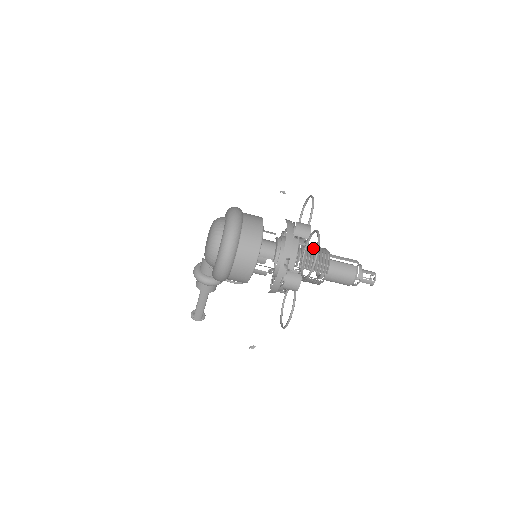
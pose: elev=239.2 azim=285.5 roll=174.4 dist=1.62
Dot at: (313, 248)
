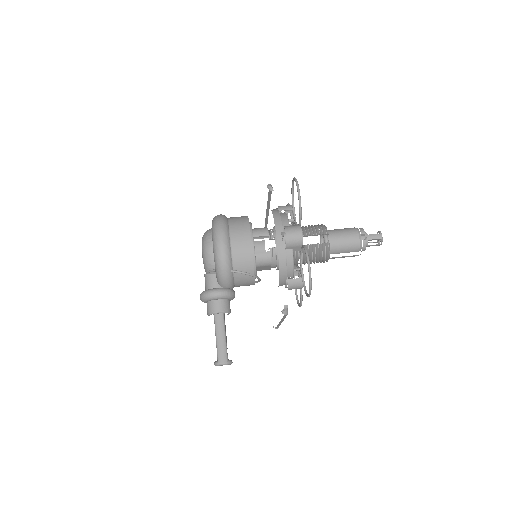
Dot at: occluded
